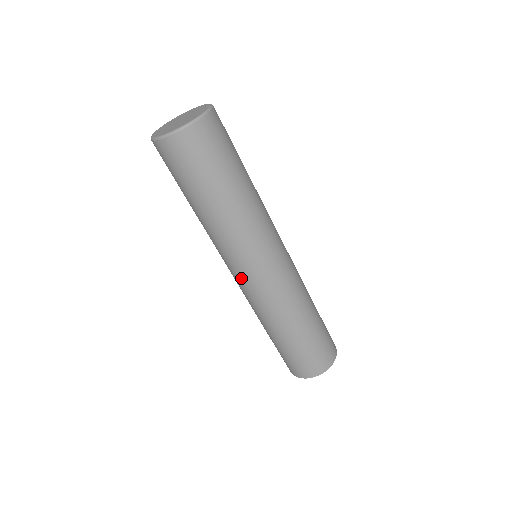
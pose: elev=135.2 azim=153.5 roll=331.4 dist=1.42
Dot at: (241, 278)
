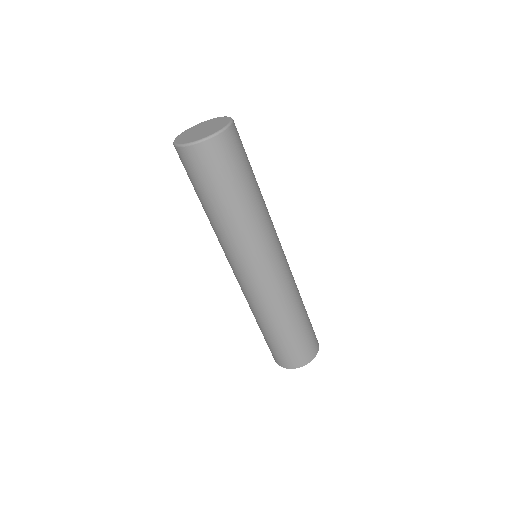
Dot at: (235, 273)
